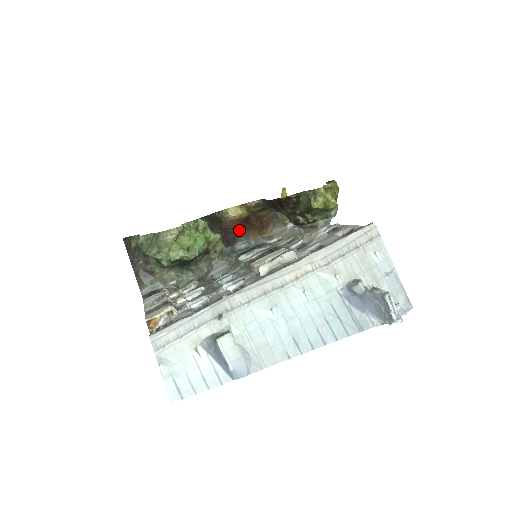
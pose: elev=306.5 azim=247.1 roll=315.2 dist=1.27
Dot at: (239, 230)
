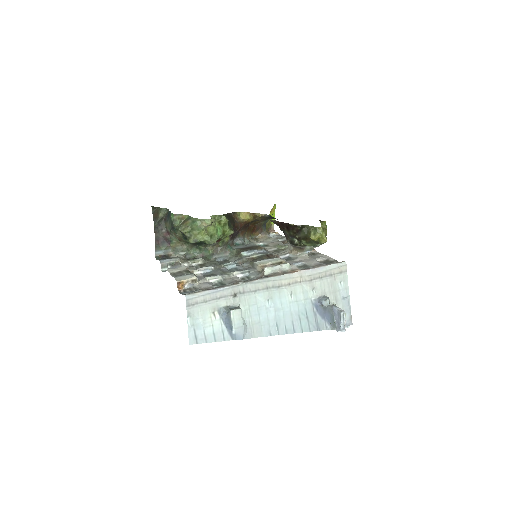
Dot at: (241, 229)
